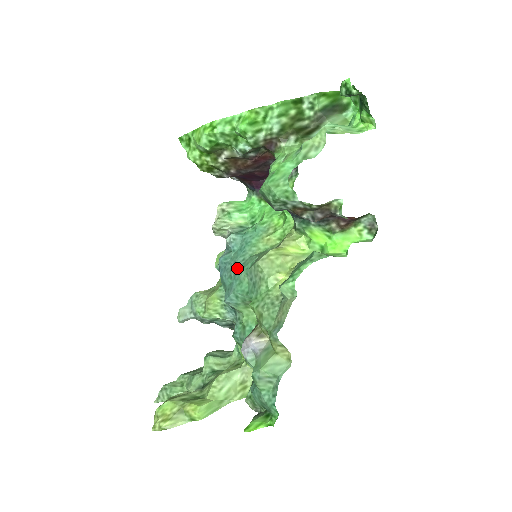
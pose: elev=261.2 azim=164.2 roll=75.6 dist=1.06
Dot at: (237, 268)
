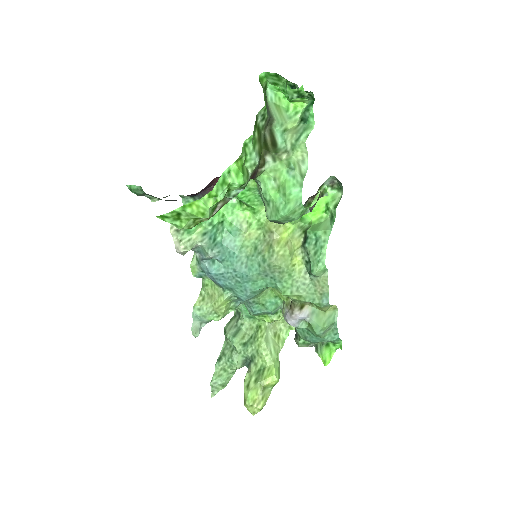
Dot at: (243, 274)
